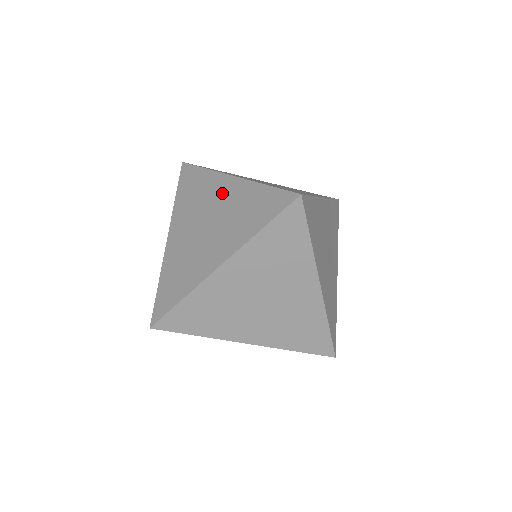
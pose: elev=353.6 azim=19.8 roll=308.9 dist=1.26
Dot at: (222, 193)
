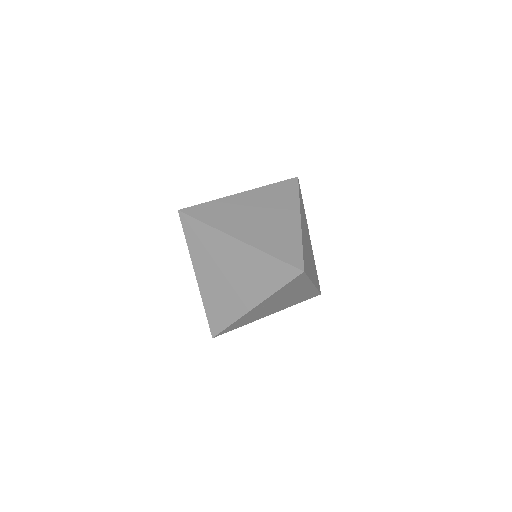
Dot at: (248, 200)
